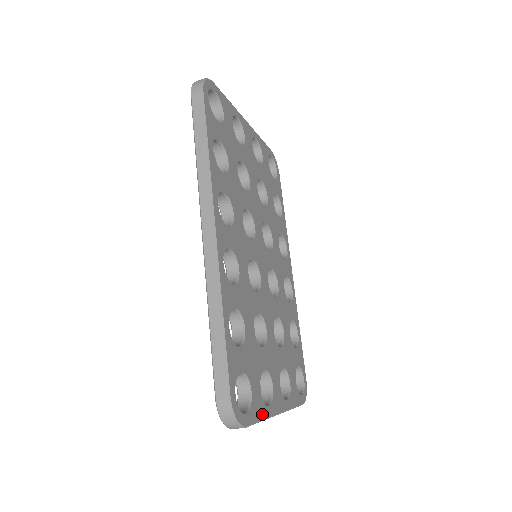
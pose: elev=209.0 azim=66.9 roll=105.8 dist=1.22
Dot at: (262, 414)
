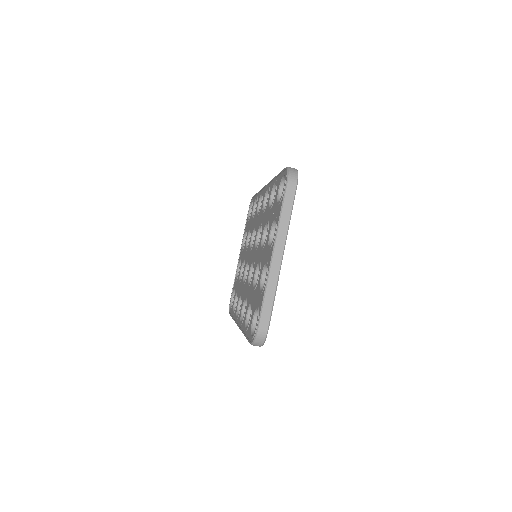
Dot at: (290, 219)
